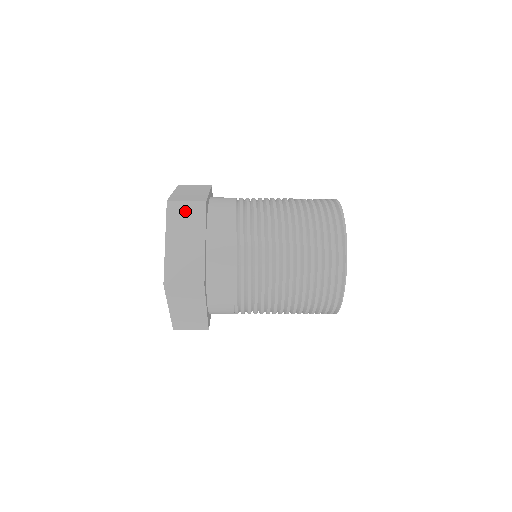
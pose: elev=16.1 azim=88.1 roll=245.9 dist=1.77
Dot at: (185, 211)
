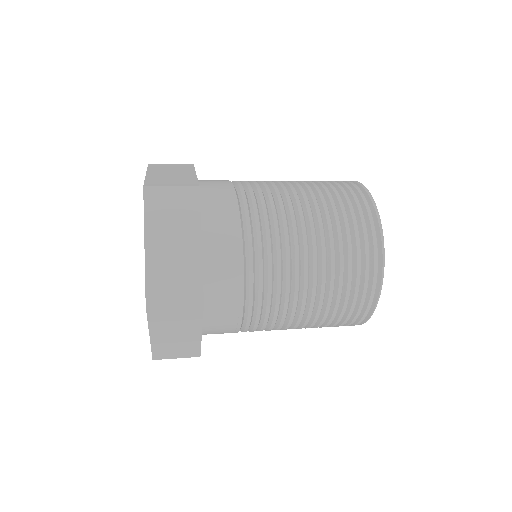
Dot at: (170, 201)
